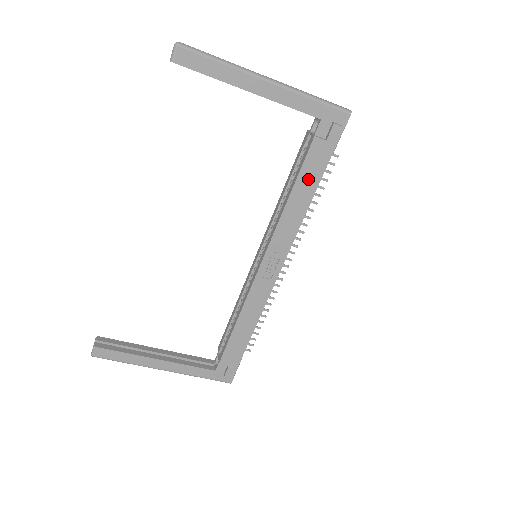
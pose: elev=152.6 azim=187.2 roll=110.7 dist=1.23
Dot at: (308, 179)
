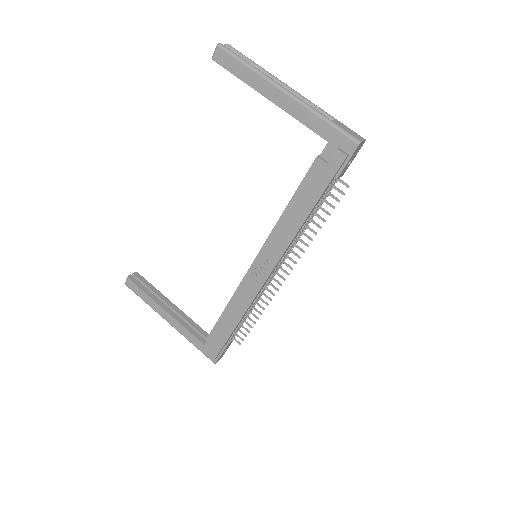
Dot at: (305, 197)
